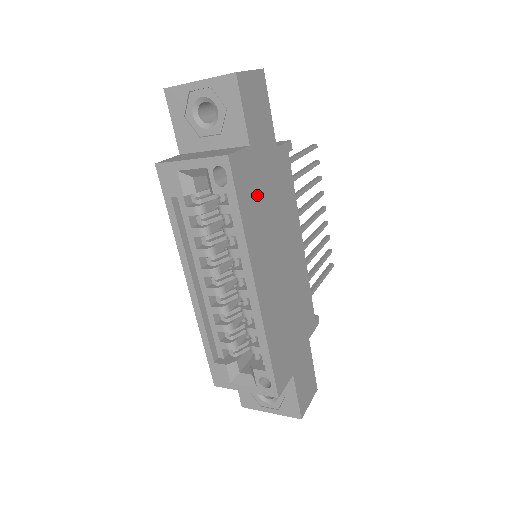
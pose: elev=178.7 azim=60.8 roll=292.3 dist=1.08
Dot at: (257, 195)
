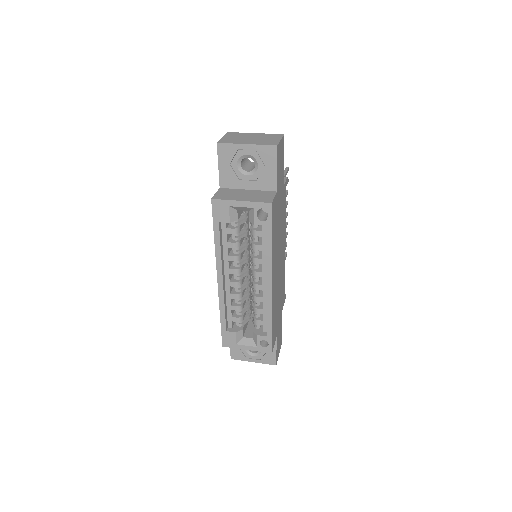
Dot at: (276, 223)
